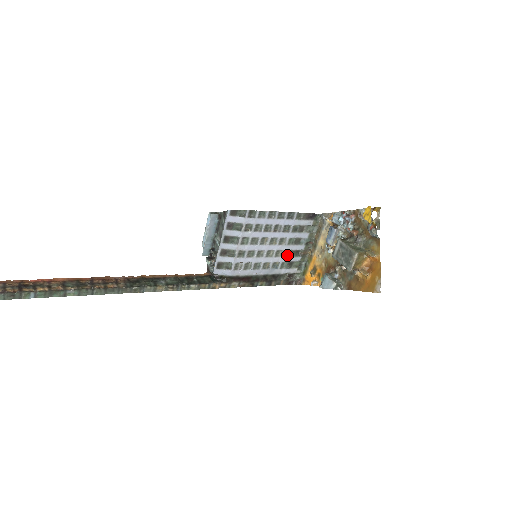
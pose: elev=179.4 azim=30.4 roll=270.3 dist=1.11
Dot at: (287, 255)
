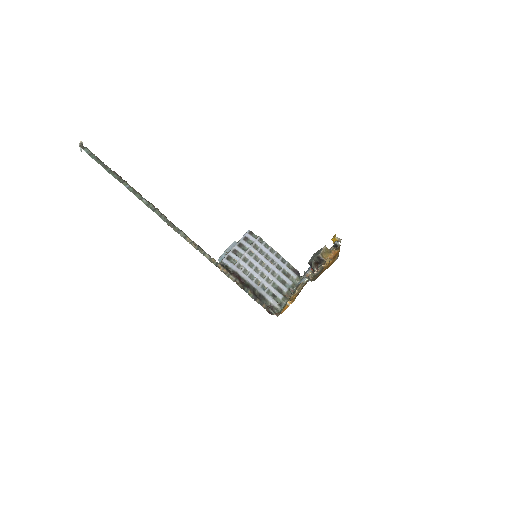
Dot at: (274, 287)
